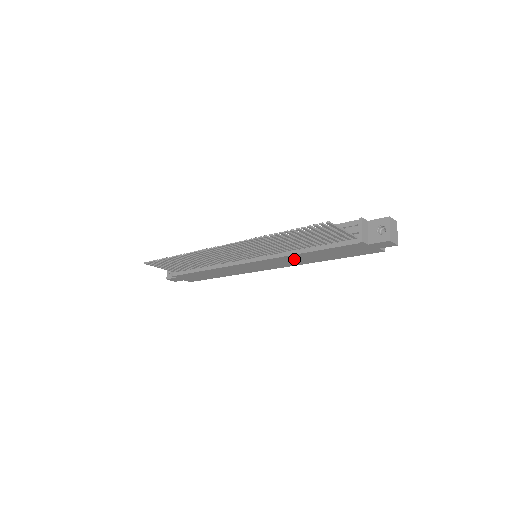
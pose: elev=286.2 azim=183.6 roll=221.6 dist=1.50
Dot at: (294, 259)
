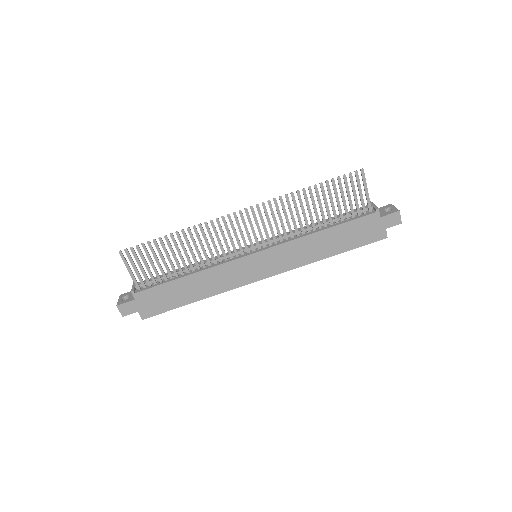
Dot at: (303, 249)
